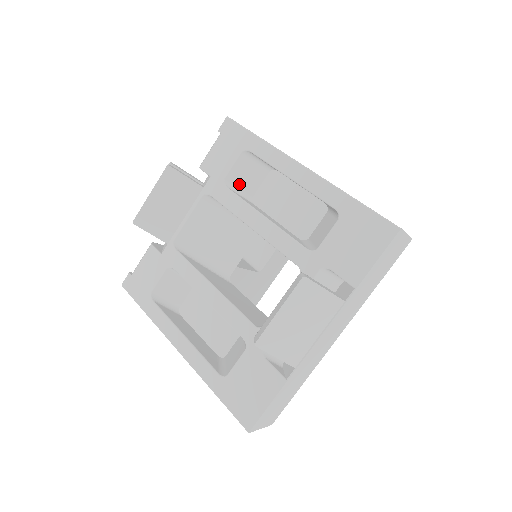
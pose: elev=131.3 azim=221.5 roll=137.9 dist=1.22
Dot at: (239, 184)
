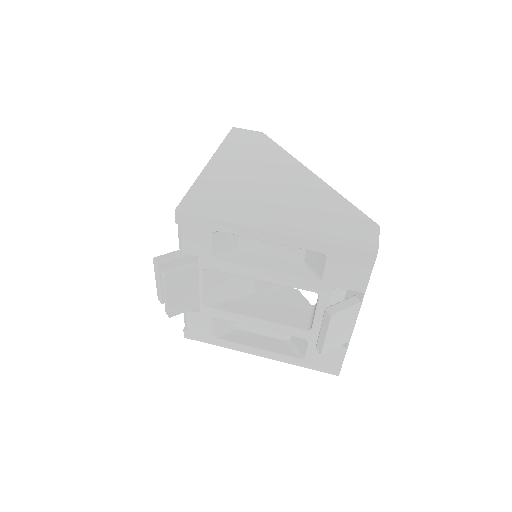
Dot at: (224, 249)
